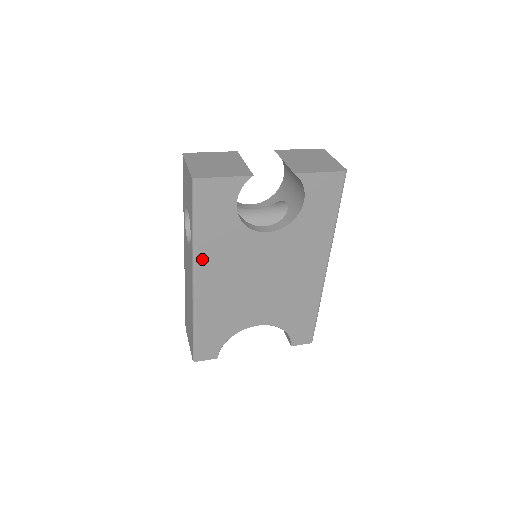
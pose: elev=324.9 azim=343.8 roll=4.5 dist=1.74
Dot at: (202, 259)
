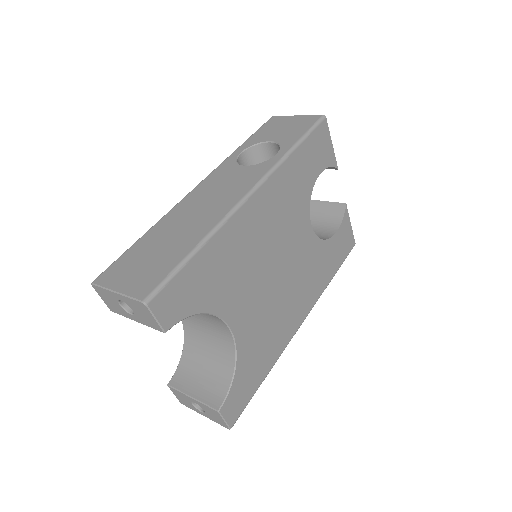
Dot at: (276, 179)
